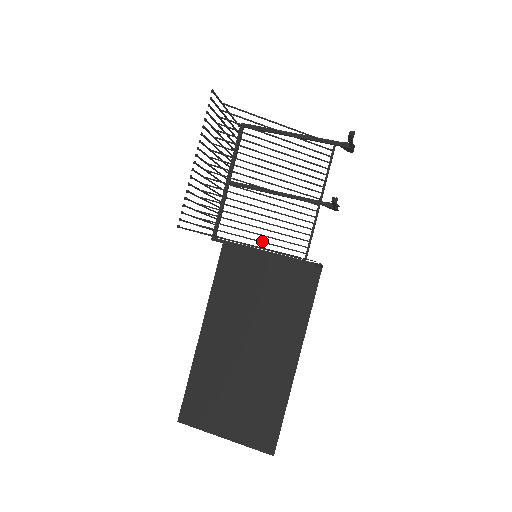
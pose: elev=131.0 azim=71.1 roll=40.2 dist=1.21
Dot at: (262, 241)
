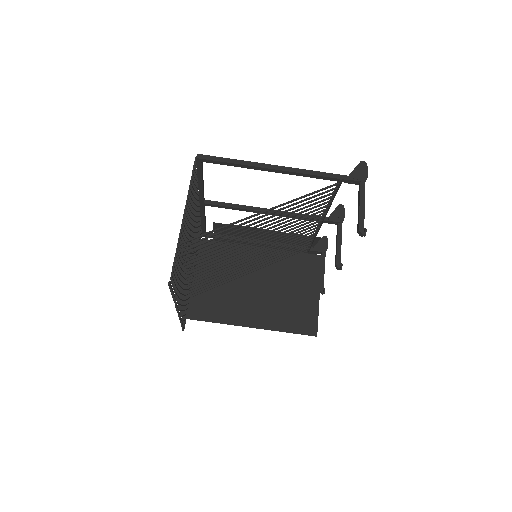
Dot at: (262, 268)
